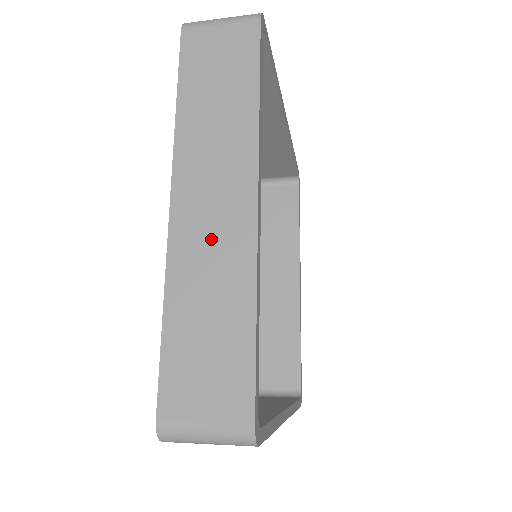
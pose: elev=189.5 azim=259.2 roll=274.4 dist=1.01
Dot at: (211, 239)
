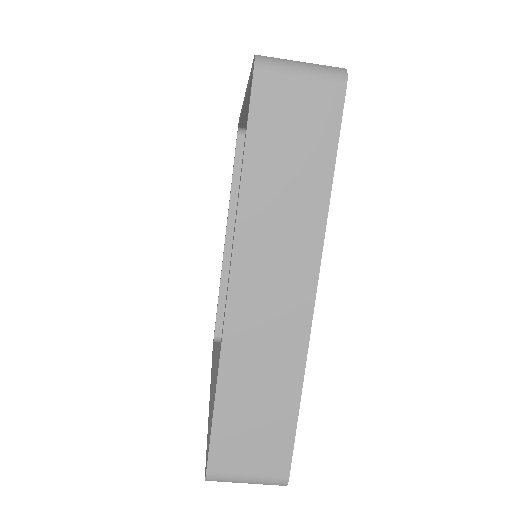
Dot at: occluded
